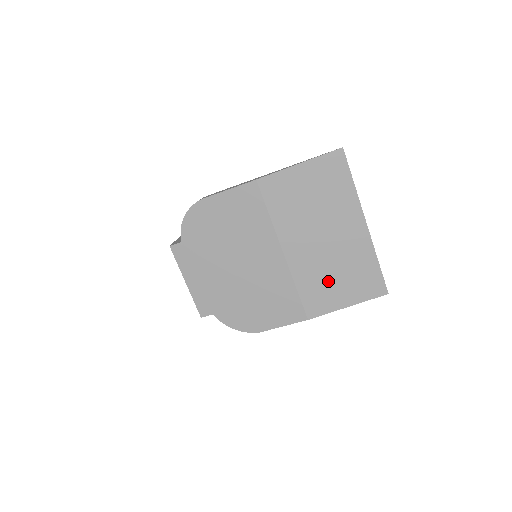
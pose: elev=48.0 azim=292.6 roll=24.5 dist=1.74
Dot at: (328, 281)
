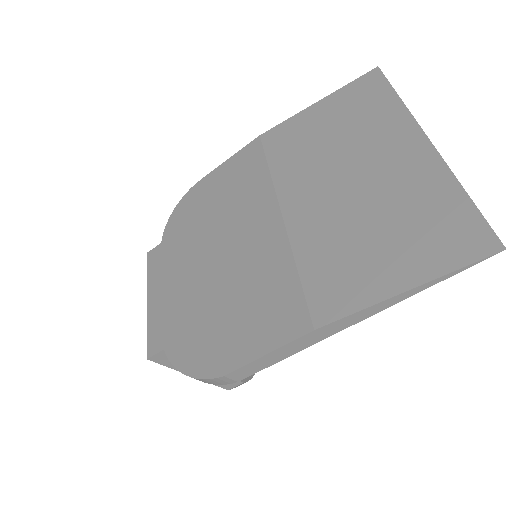
Dot at: (358, 245)
